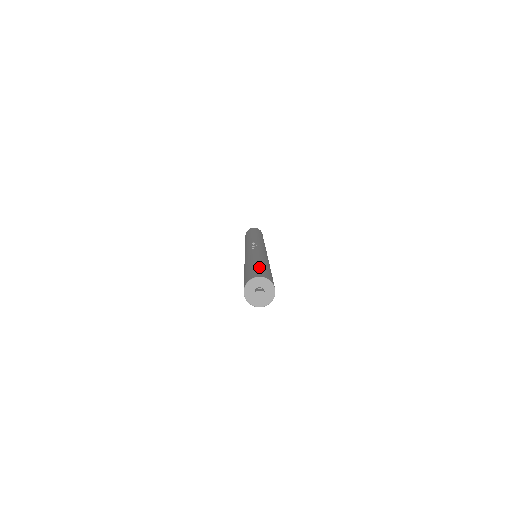
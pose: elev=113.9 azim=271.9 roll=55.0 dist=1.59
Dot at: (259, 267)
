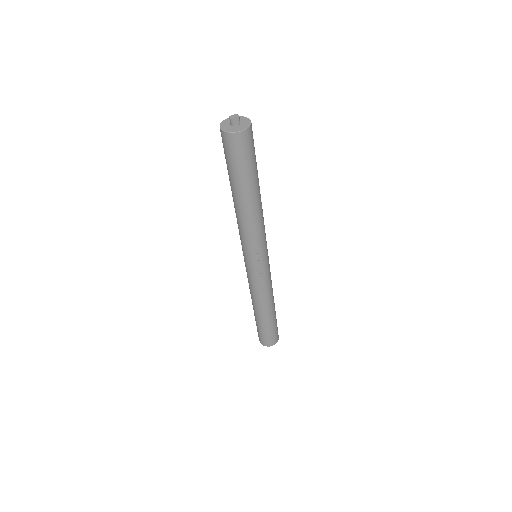
Dot at: occluded
